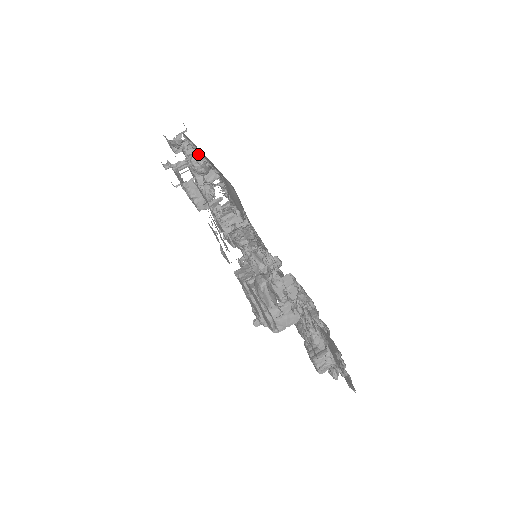
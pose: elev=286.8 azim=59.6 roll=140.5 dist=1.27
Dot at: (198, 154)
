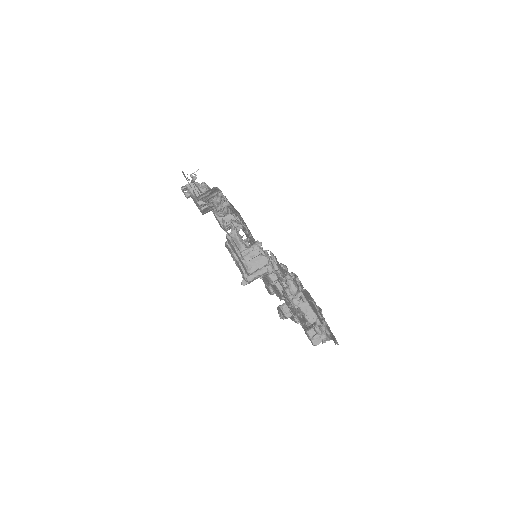
Dot at: occluded
